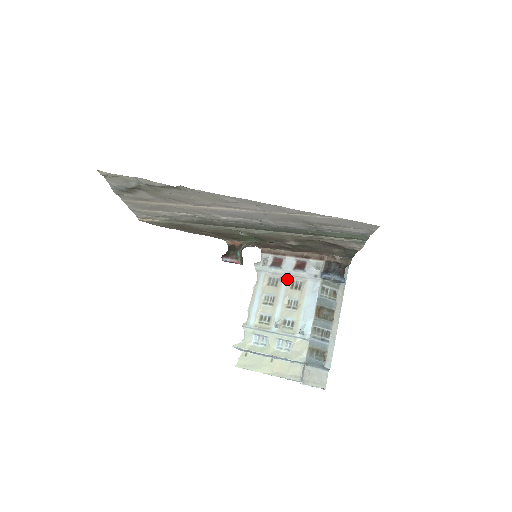
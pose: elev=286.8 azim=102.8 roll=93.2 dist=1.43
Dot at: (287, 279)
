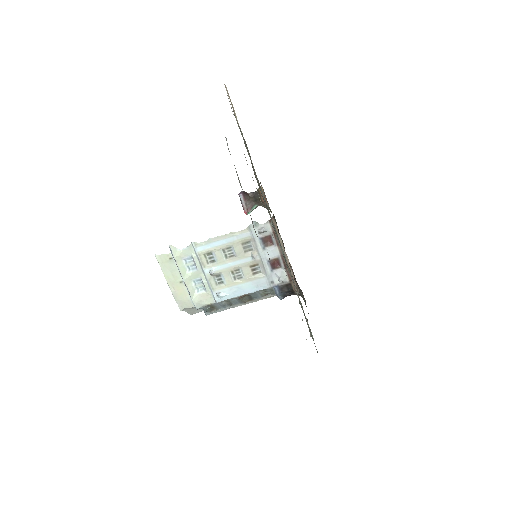
Dot at: (257, 259)
